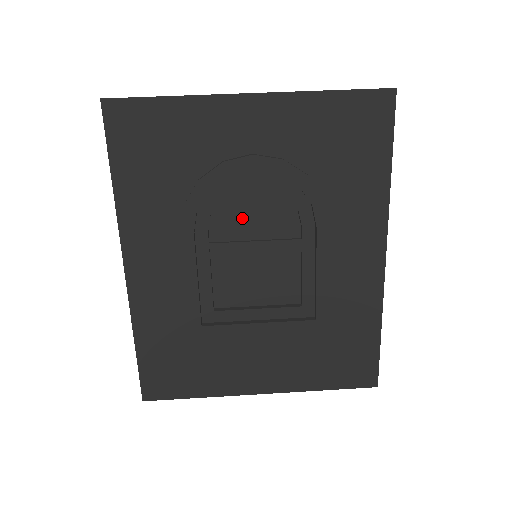
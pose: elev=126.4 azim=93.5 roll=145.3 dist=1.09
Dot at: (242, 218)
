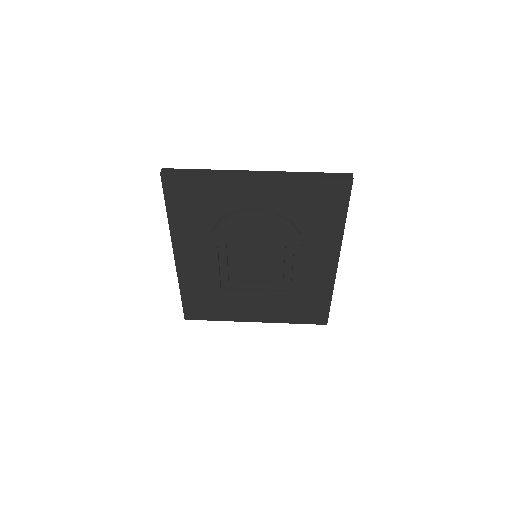
Dot at: (248, 237)
